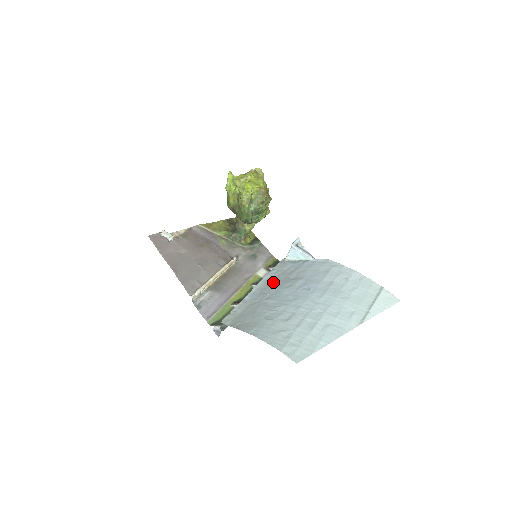
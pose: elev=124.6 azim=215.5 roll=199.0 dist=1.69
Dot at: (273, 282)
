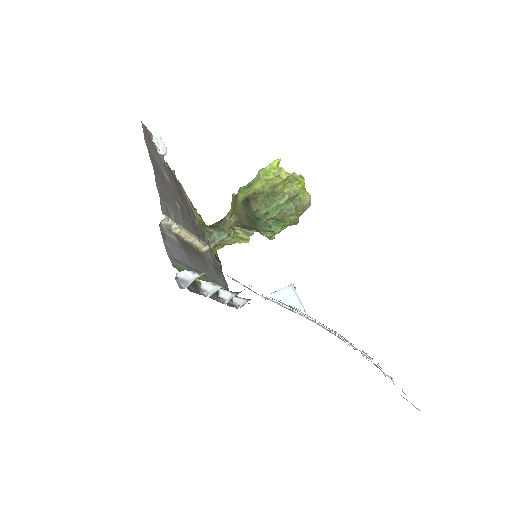
Dot at: occluded
